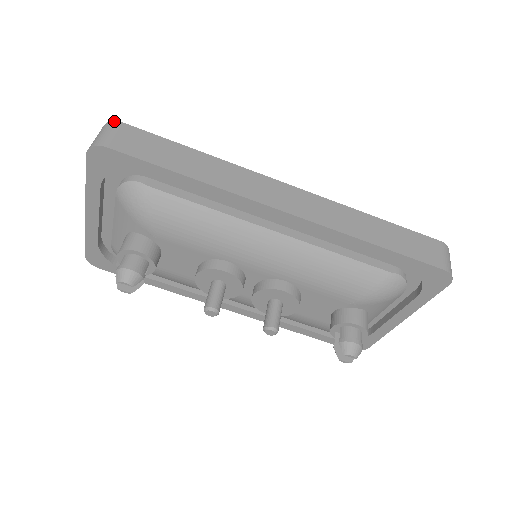
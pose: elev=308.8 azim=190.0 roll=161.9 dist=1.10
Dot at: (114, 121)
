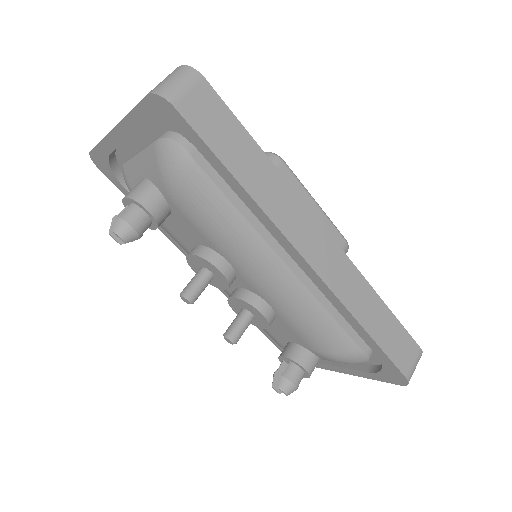
Dot at: (196, 71)
